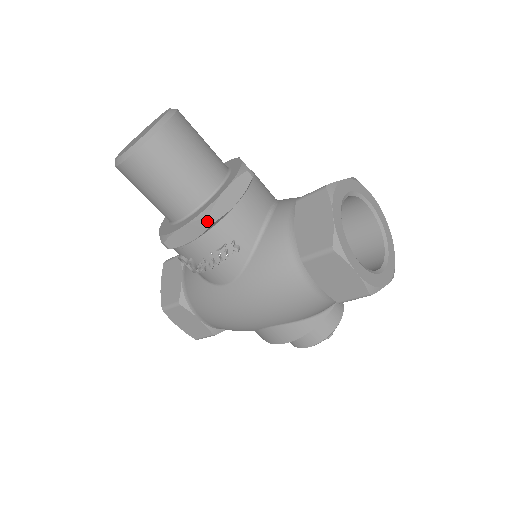
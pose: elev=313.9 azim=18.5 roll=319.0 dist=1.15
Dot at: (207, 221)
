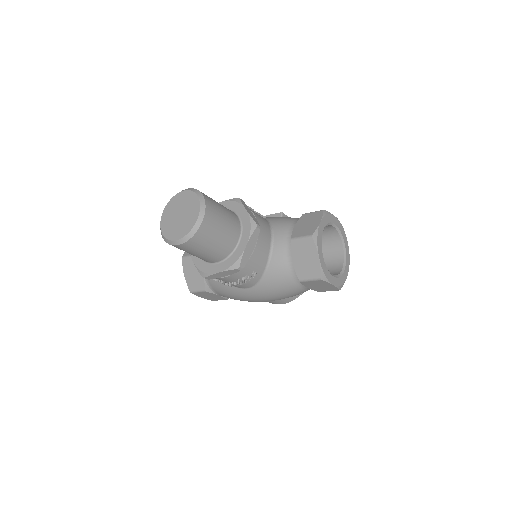
Dot at: (238, 270)
